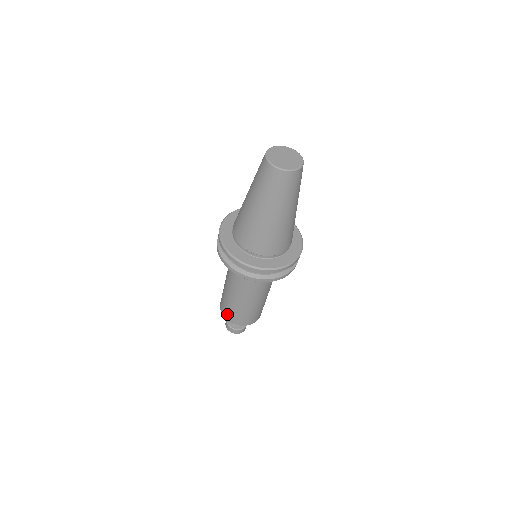
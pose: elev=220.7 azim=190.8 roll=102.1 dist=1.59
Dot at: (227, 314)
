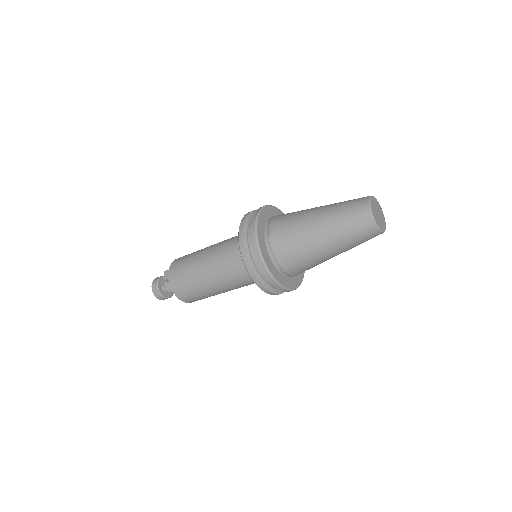
Dot at: (183, 293)
